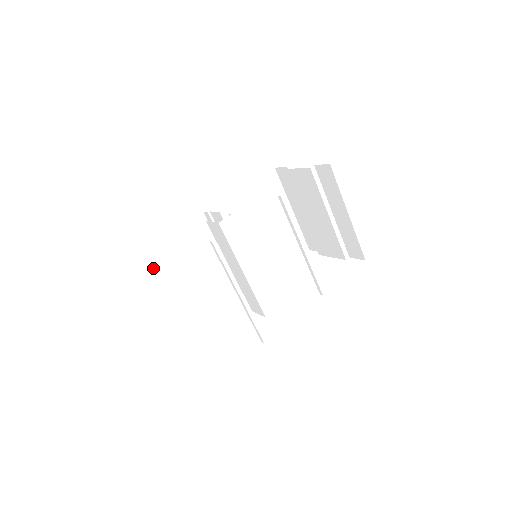
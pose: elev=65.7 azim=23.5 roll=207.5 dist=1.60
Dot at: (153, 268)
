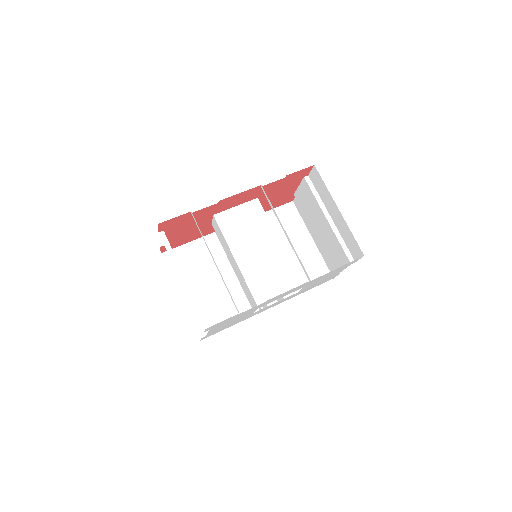
Dot at: (169, 269)
